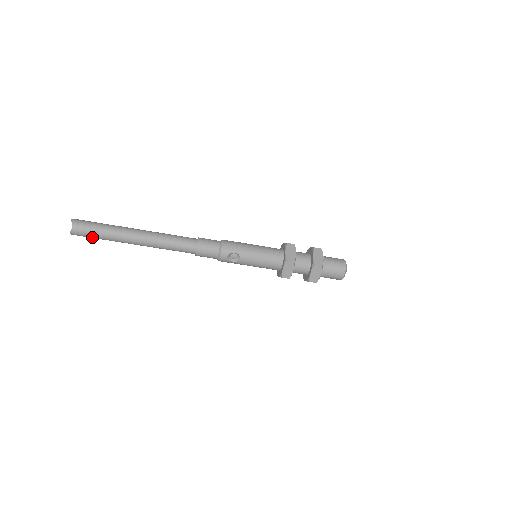
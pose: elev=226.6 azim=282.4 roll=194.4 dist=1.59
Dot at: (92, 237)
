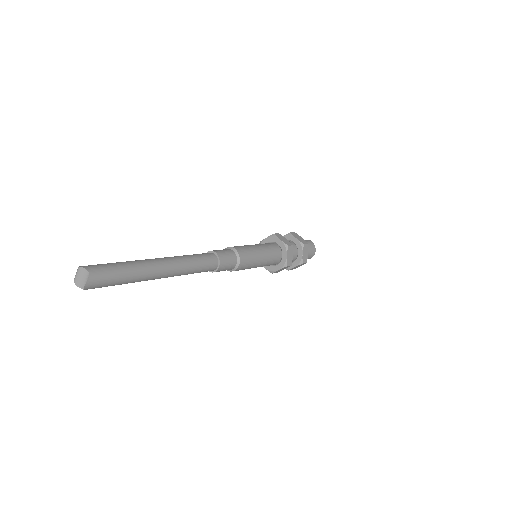
Dot at: occluded
